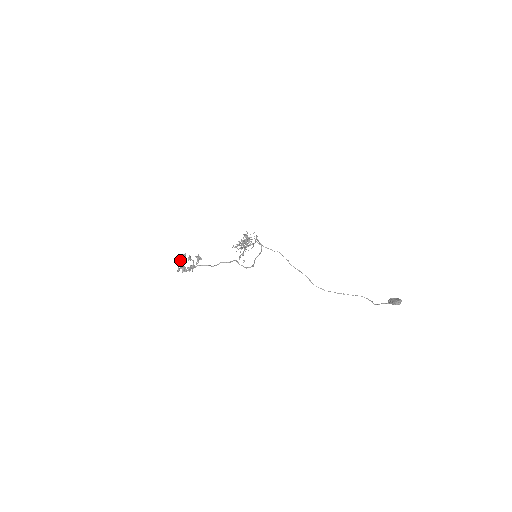
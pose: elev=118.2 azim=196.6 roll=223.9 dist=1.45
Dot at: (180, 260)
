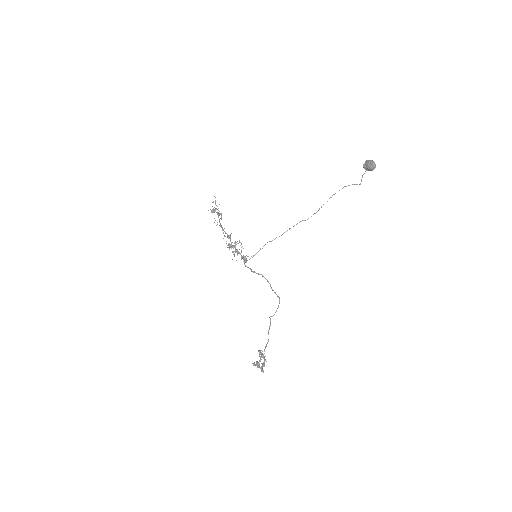
Dot at: occluded
